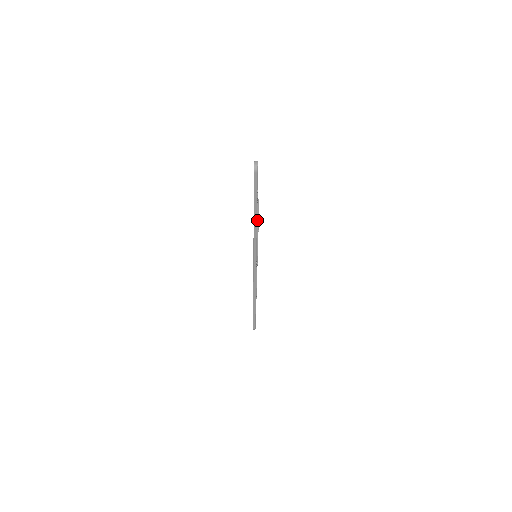
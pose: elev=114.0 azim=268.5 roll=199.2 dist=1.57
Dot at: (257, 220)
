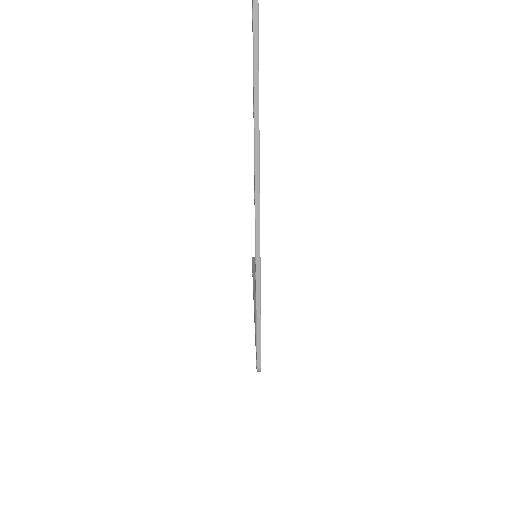
Dot at: (253, 270)
